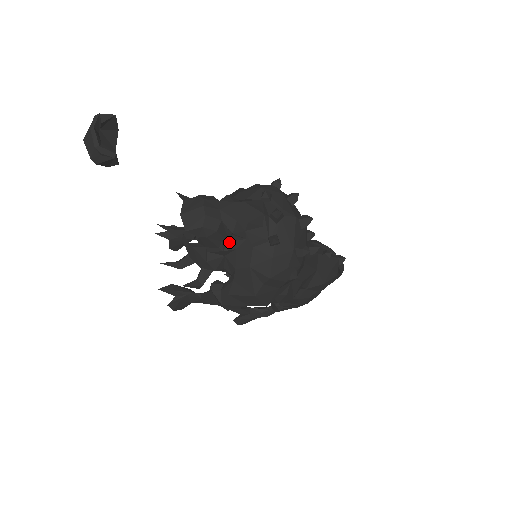
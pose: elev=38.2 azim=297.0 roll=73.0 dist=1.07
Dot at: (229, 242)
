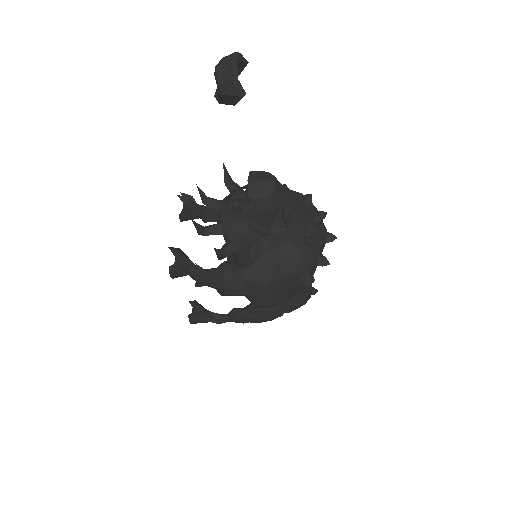
Dot at: (271, 226)
